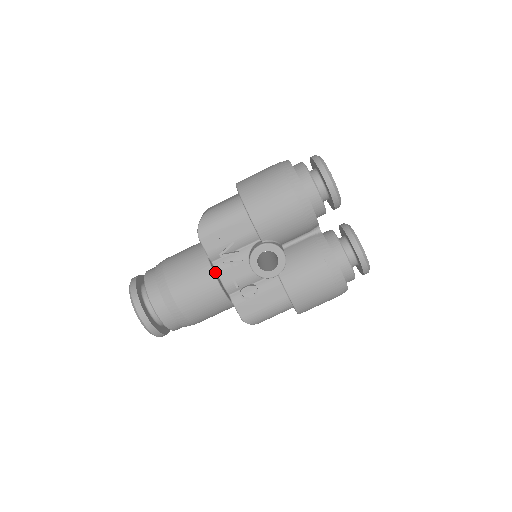
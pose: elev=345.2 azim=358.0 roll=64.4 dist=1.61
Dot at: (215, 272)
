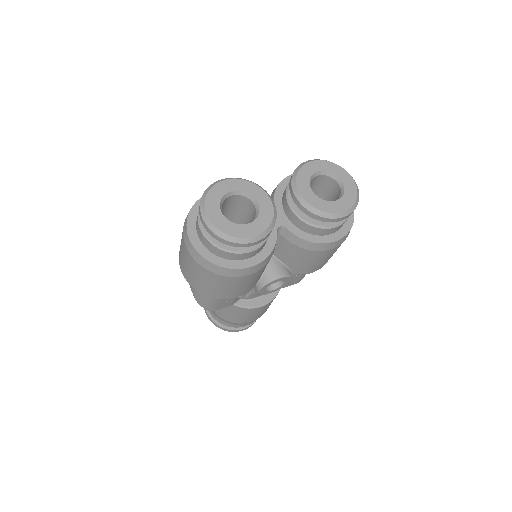
Dot at: (249, 302)
